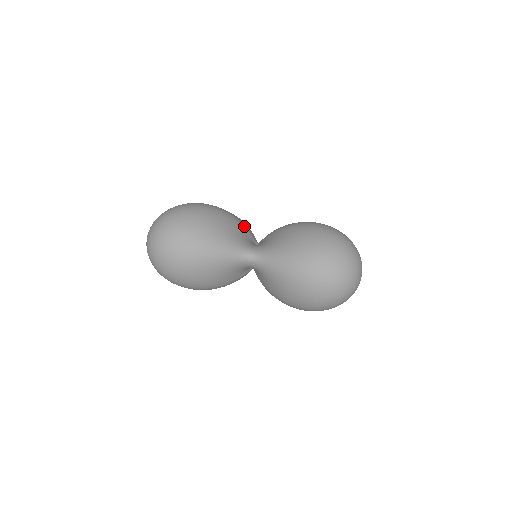
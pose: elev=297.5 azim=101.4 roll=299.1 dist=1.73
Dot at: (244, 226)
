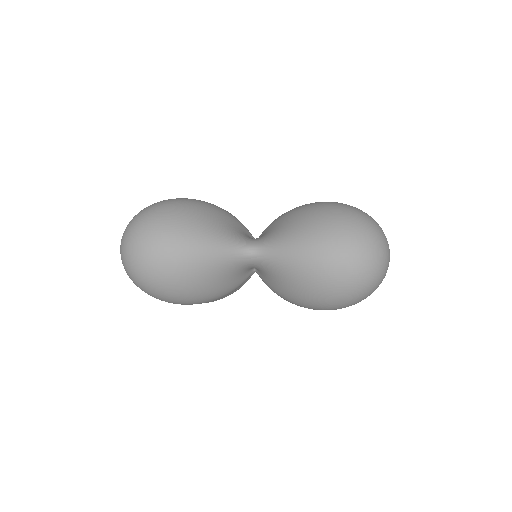
Dot at: (237, 220)
